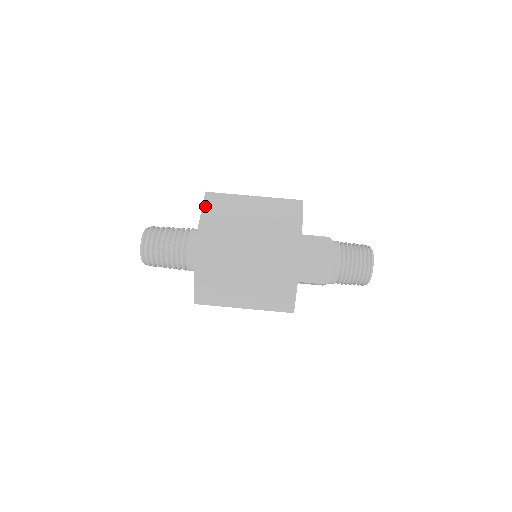
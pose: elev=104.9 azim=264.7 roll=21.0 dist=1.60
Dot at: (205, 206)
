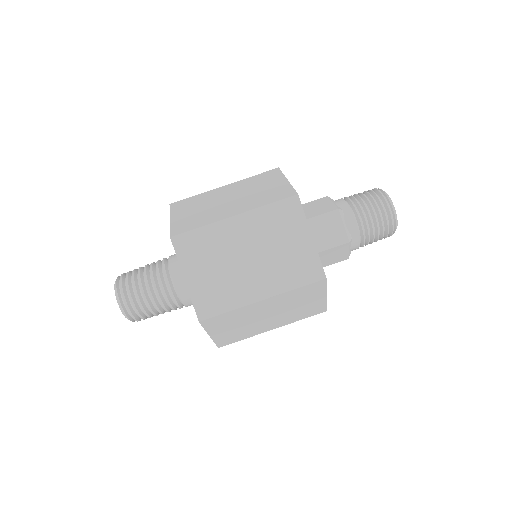
Dot at: (173, 211)
